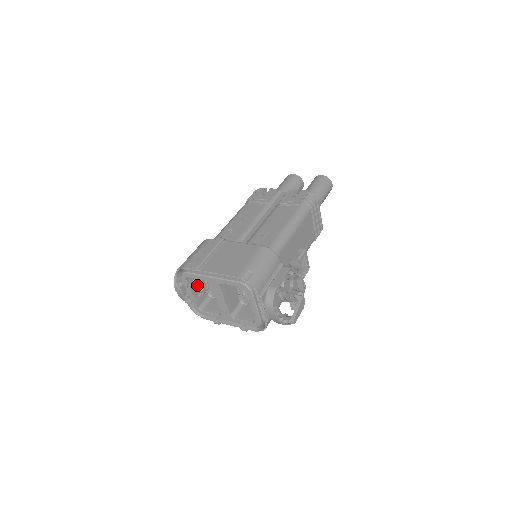
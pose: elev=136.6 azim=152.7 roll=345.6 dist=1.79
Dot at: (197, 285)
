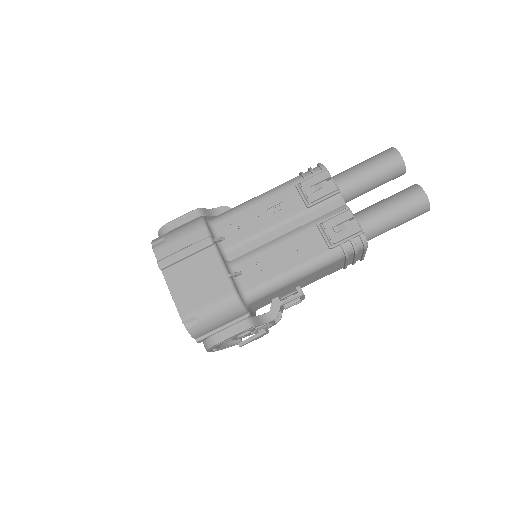
Dot at: occluded
